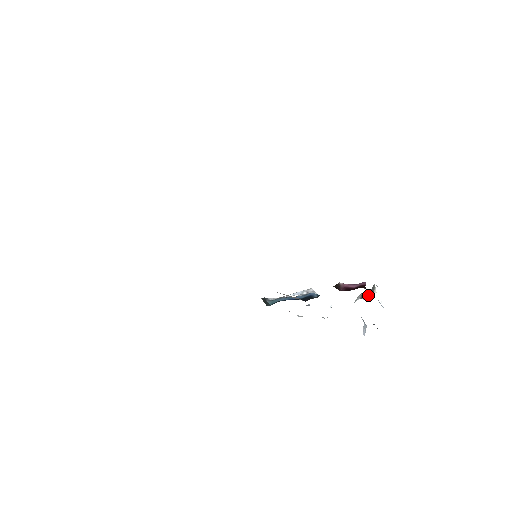
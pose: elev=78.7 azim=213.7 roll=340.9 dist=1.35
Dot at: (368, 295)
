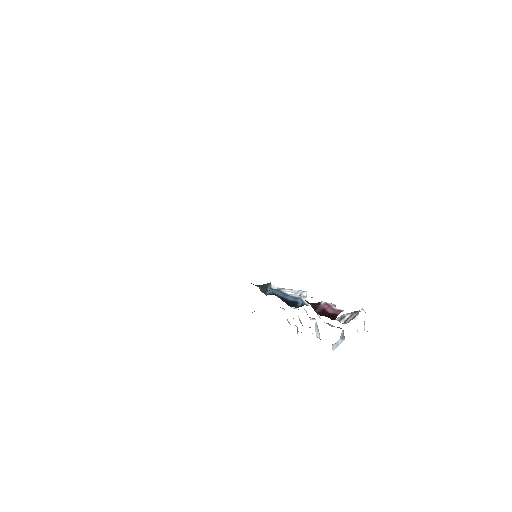
Dot at: (352, 317)
